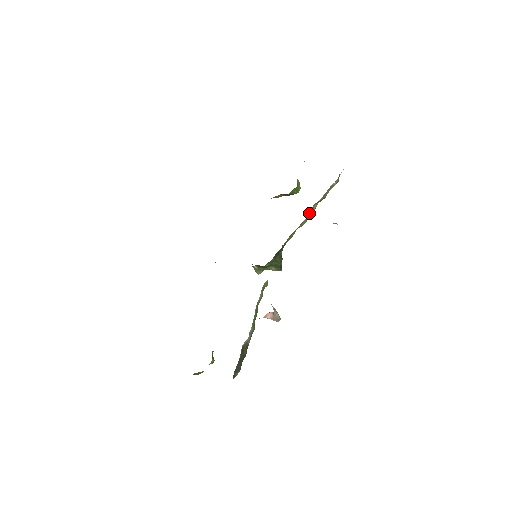
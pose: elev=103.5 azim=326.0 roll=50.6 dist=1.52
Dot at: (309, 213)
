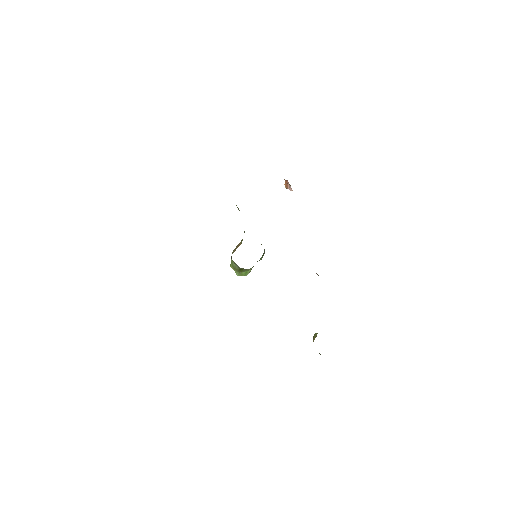
Dot at: occluded
